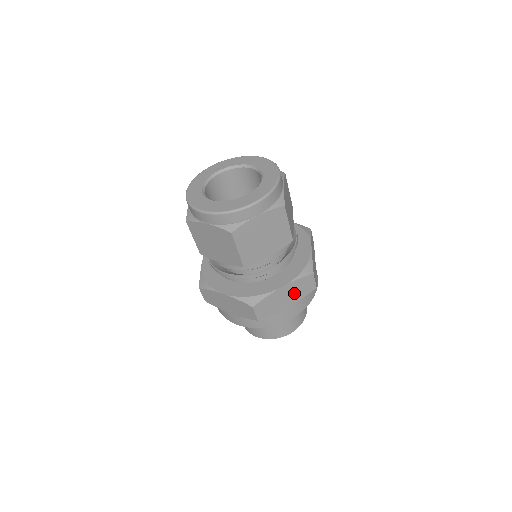
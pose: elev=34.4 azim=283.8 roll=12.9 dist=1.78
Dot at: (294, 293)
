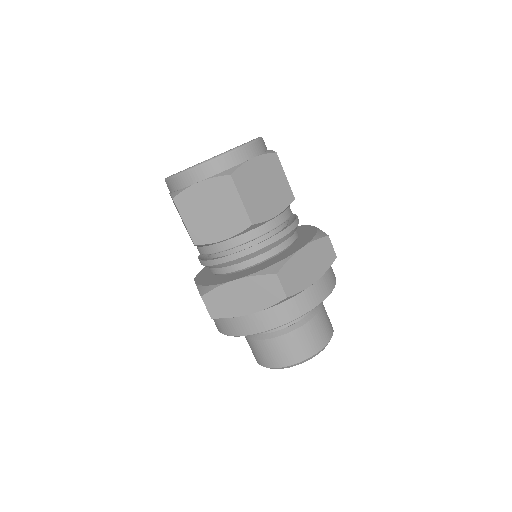
Dot at: (254, 295)
